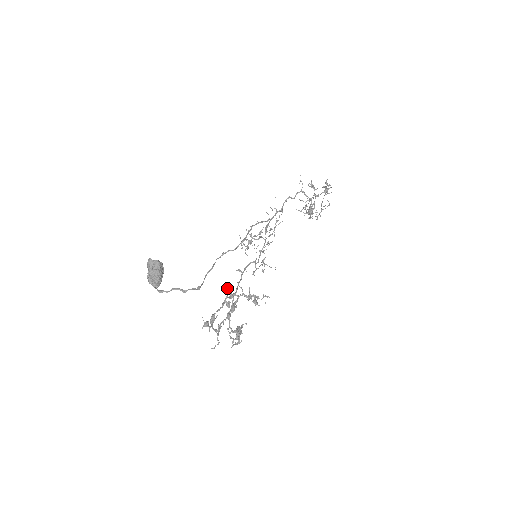
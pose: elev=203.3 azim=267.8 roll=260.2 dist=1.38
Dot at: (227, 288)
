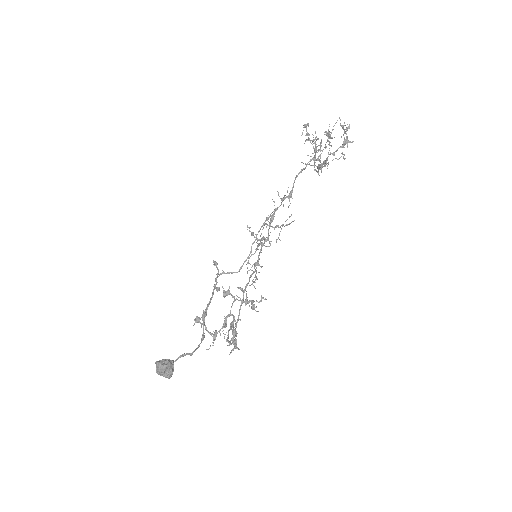
Dot at: (214, 265)
